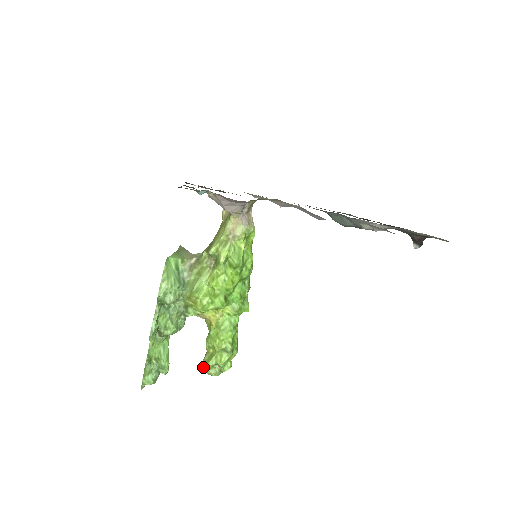
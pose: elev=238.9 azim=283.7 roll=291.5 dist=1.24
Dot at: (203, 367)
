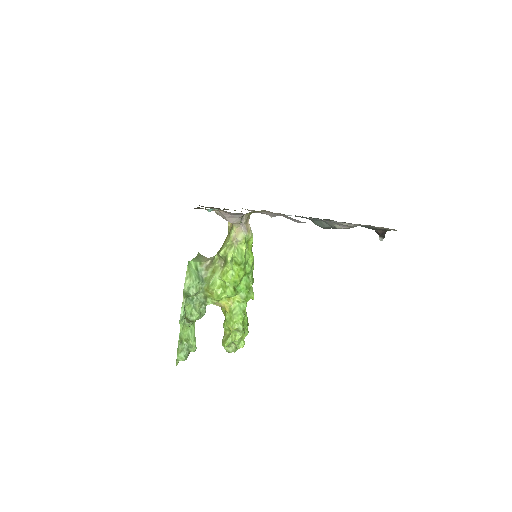
Dot at: (222, 345)
